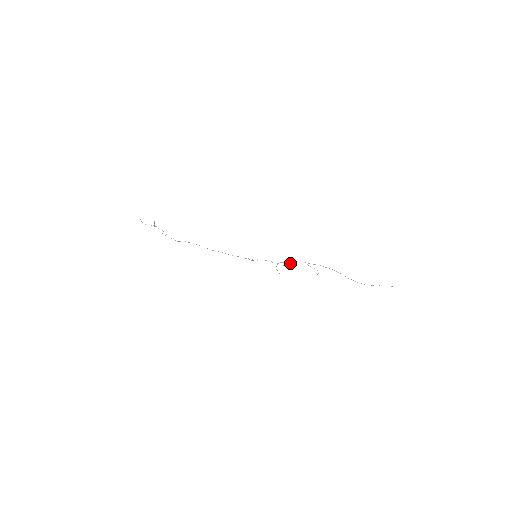
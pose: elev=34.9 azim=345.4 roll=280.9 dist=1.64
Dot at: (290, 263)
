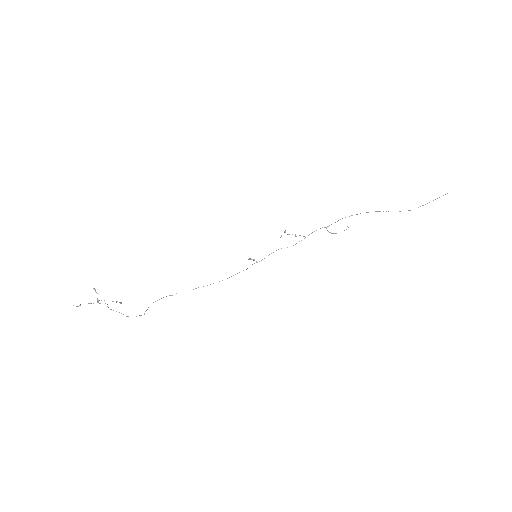
Dot at: occluded
